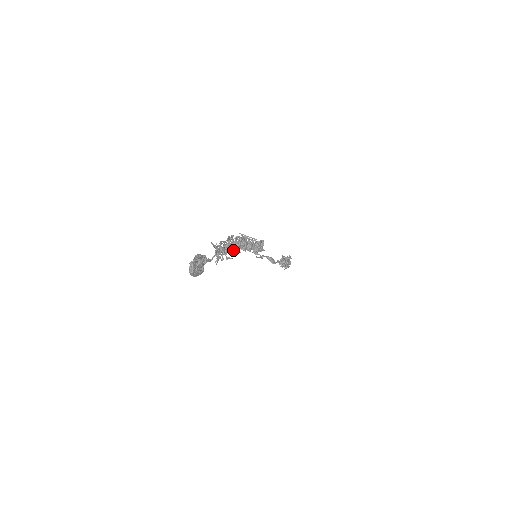
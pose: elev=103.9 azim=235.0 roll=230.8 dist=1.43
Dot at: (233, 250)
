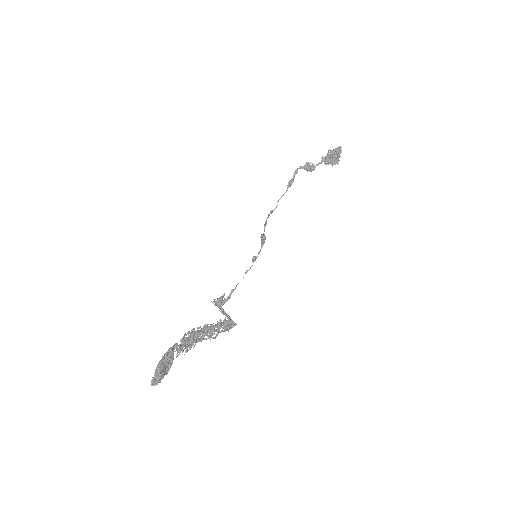
Dot at: (198, 341)
